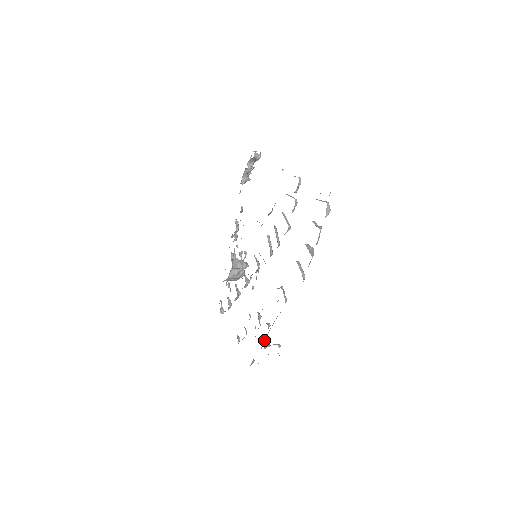
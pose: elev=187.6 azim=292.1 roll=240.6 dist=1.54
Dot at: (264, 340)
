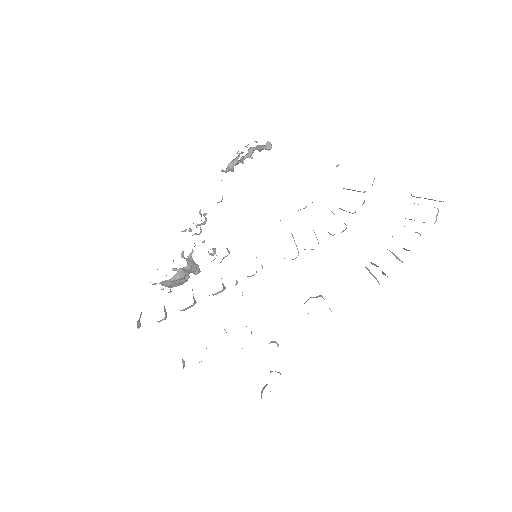
Dot at: occluded
